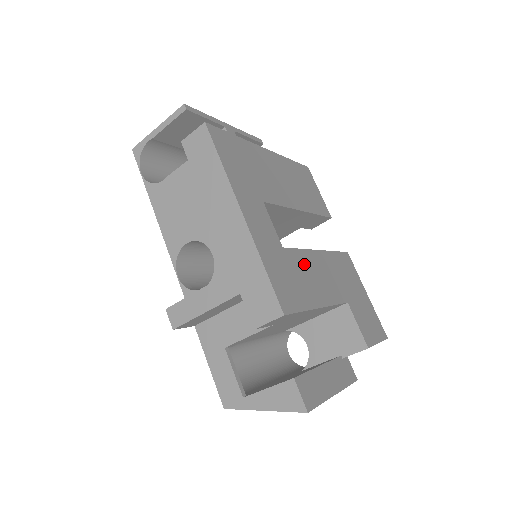
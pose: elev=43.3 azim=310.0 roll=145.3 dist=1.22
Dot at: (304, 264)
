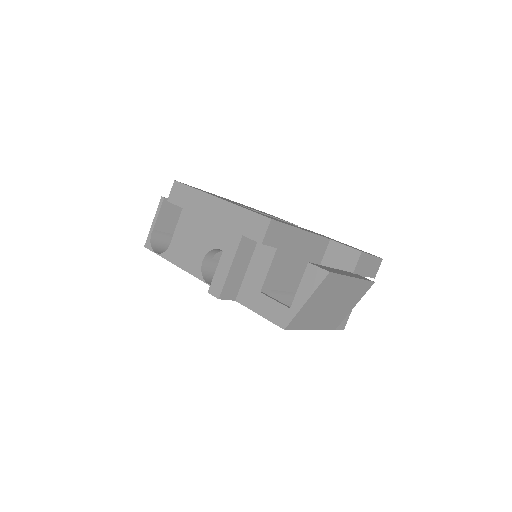
Dot at: occluded
